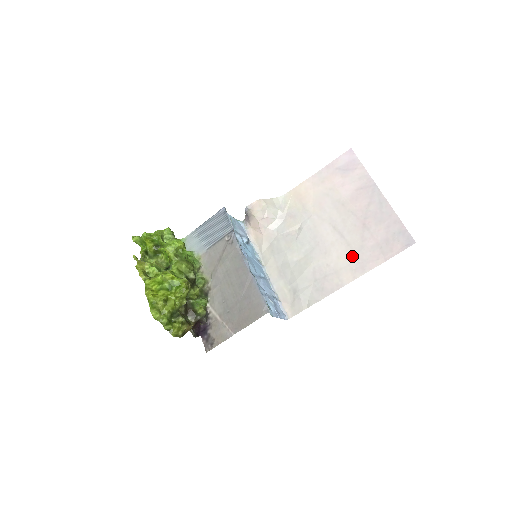
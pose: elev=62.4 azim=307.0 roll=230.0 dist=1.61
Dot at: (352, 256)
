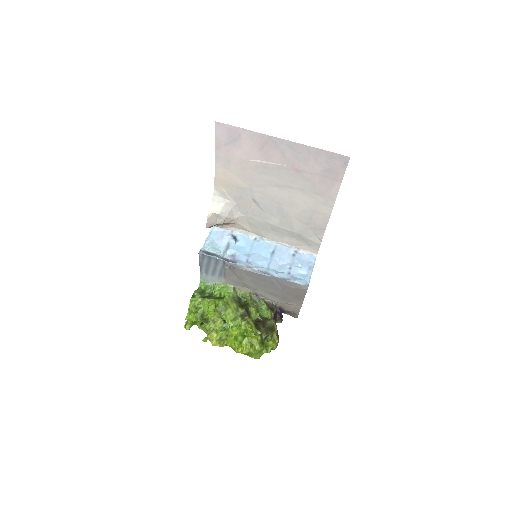
Dot at: (313, 195)
